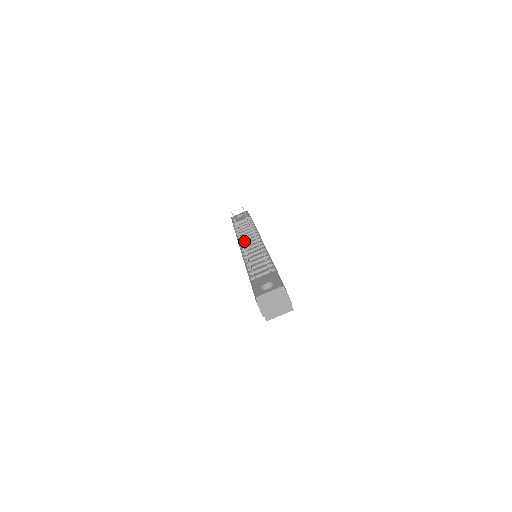
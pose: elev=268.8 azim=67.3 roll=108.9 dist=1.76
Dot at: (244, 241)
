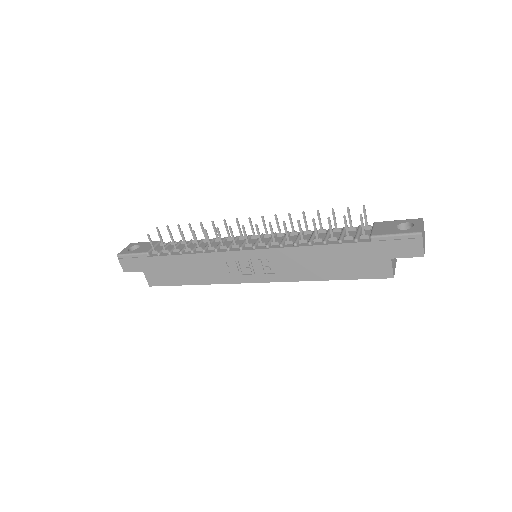
Dot at: (231, 244)
